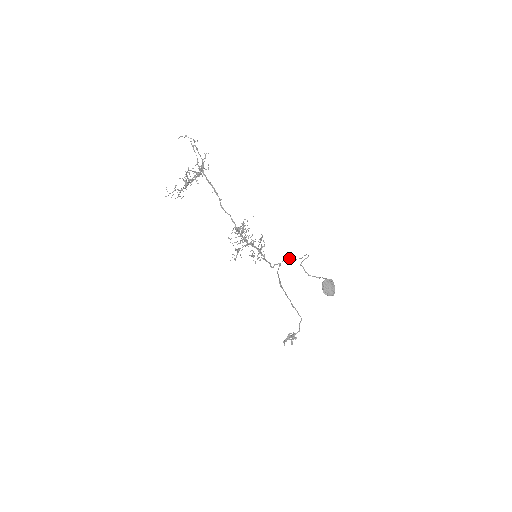
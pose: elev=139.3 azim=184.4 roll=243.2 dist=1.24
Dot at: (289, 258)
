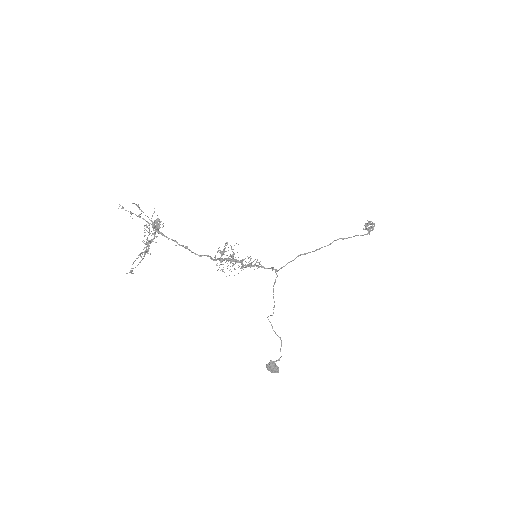
Dot at: occluded
